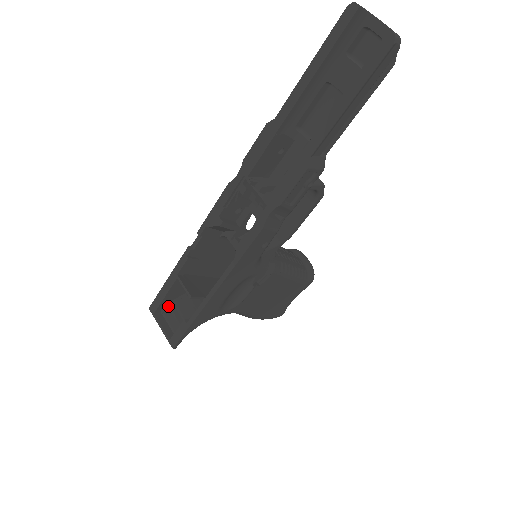
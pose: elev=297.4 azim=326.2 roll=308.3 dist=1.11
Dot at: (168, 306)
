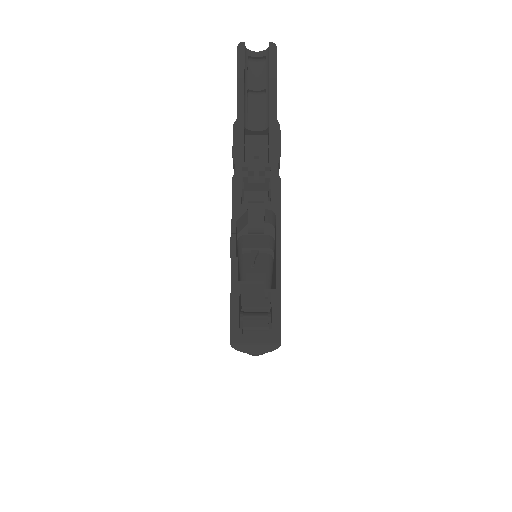
Dot at: (242, 327)
